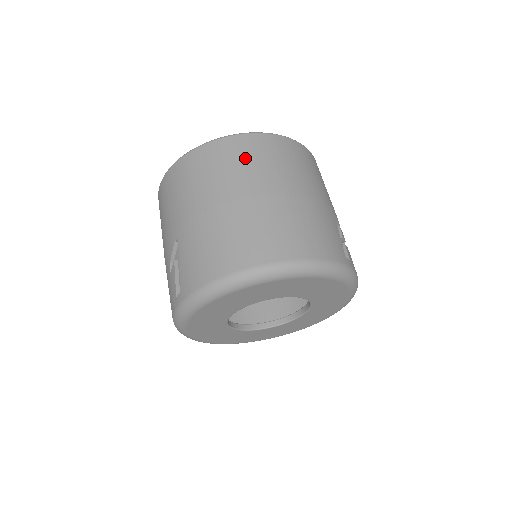
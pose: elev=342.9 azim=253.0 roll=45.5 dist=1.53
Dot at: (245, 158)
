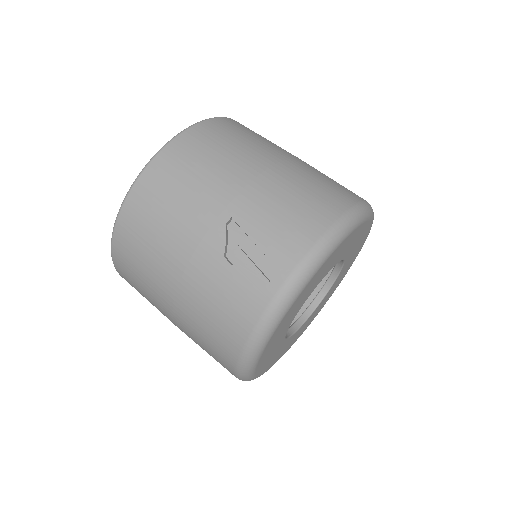
Dot at: (248, 133)
